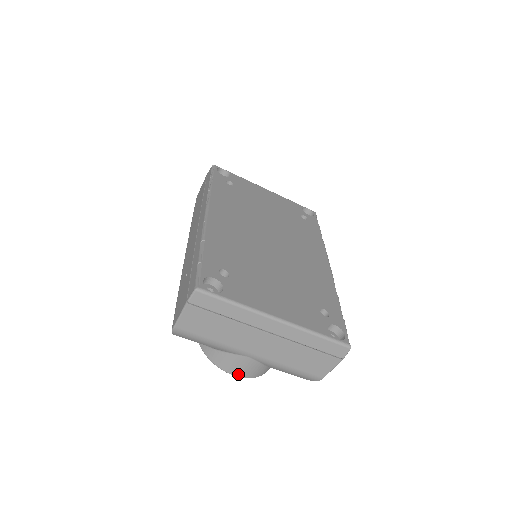
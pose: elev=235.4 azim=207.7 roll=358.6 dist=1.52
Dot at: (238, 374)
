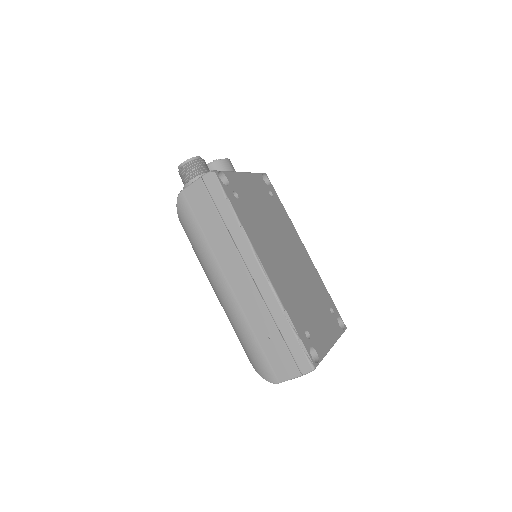
Dot at: occluded
